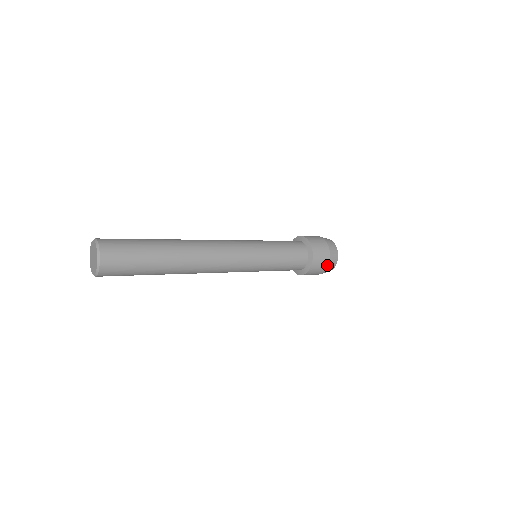
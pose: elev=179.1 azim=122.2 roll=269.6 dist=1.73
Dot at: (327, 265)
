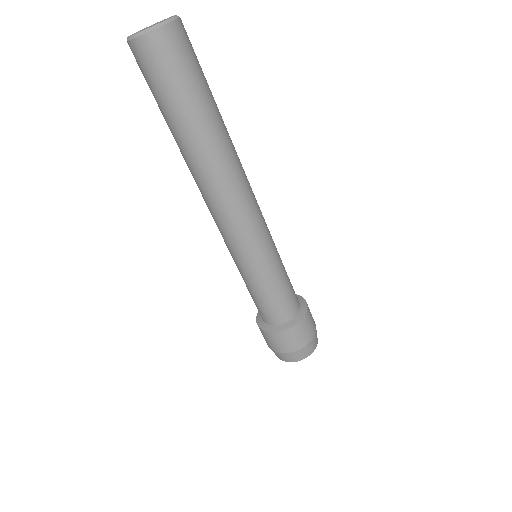
Dot at: (314, 332)
